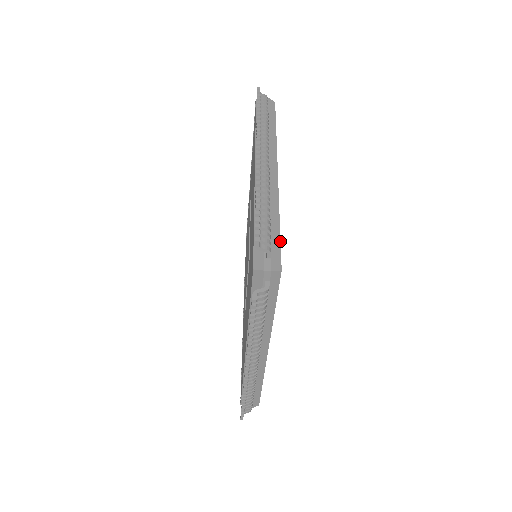
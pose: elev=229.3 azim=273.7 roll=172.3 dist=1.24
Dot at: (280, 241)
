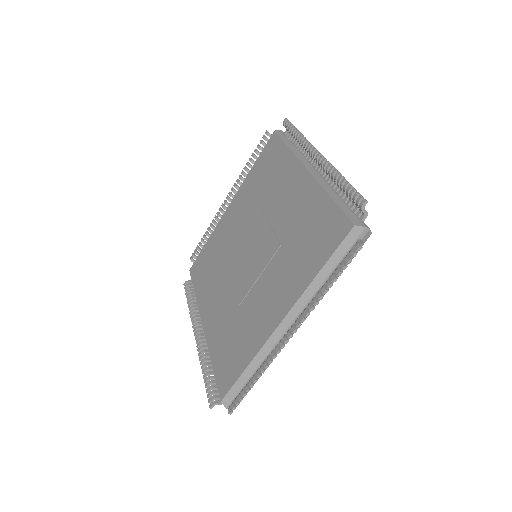
Dot at: occluded
